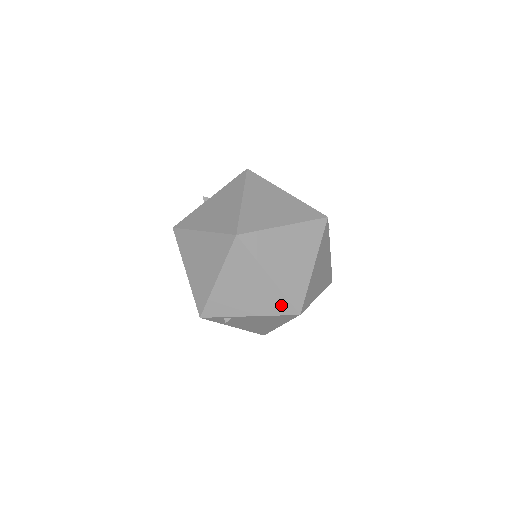
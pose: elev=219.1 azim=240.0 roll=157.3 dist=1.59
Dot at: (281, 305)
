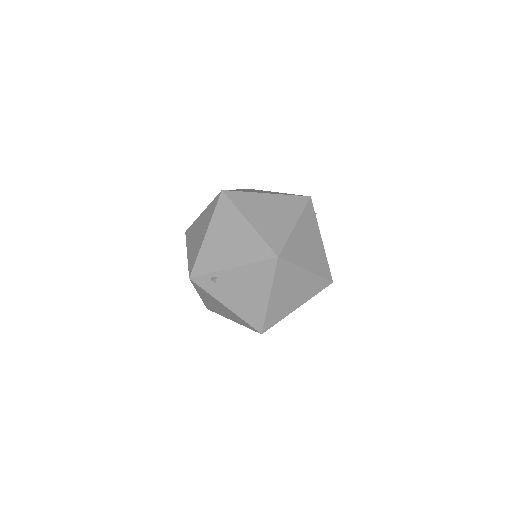
Dot at: (260, 250)
